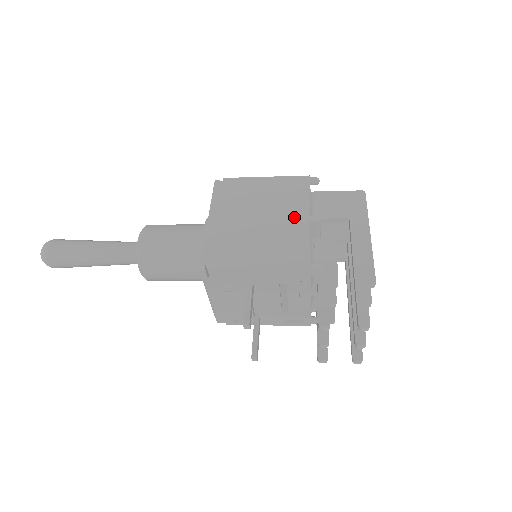
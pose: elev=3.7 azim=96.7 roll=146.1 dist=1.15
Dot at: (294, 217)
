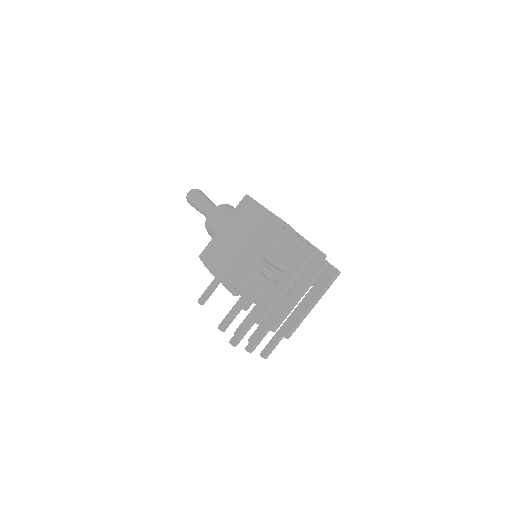
Dot at: (251, 251)
